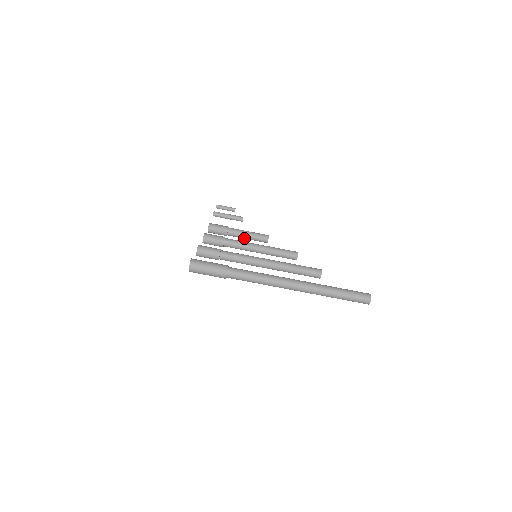
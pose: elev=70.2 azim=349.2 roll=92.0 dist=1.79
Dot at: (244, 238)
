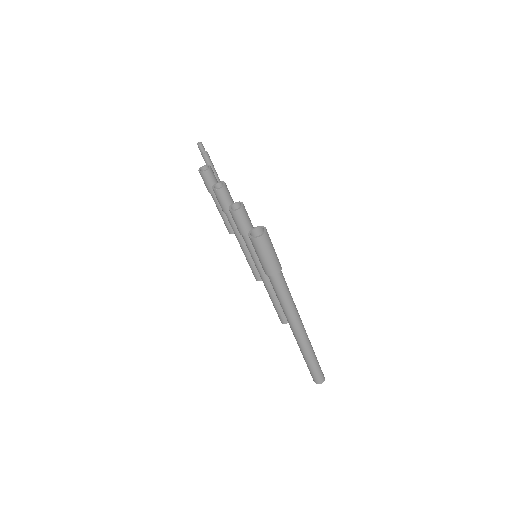
Dot at: (220, 211)
